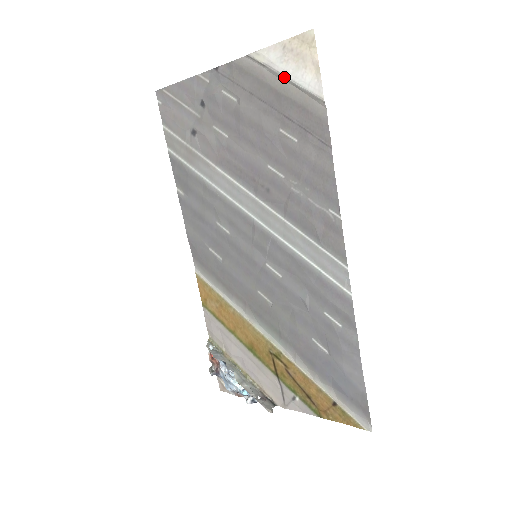
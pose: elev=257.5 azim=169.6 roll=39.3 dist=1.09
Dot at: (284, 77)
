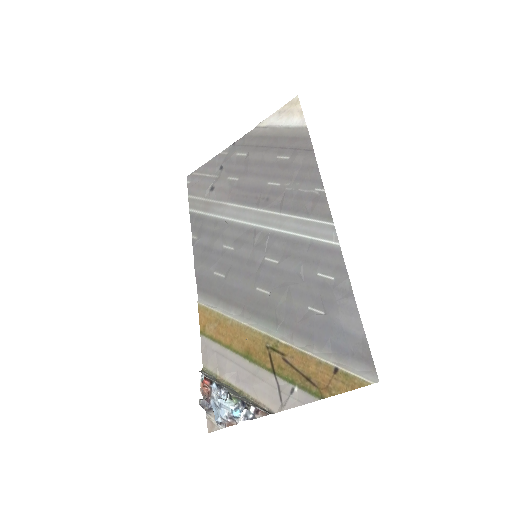
Dot at: (280, 127)
